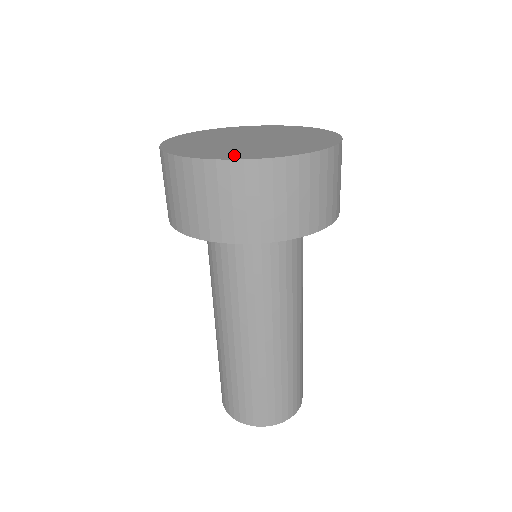
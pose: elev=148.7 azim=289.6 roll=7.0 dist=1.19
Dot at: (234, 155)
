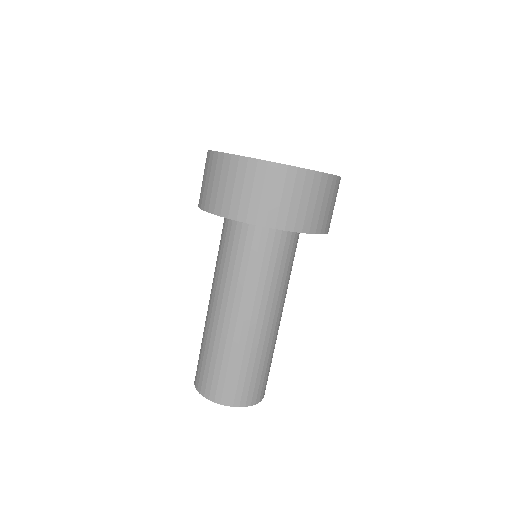
Dot at: occluded
